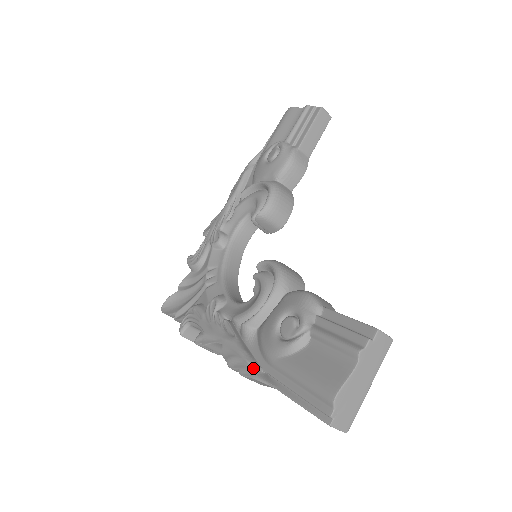
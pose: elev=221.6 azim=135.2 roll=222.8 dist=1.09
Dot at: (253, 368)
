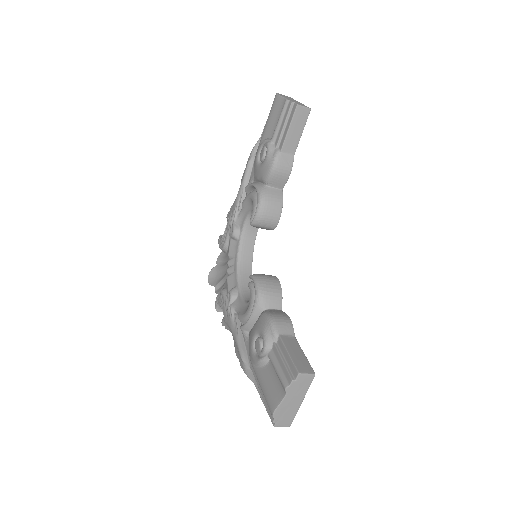
Dot at: (244, 365)
